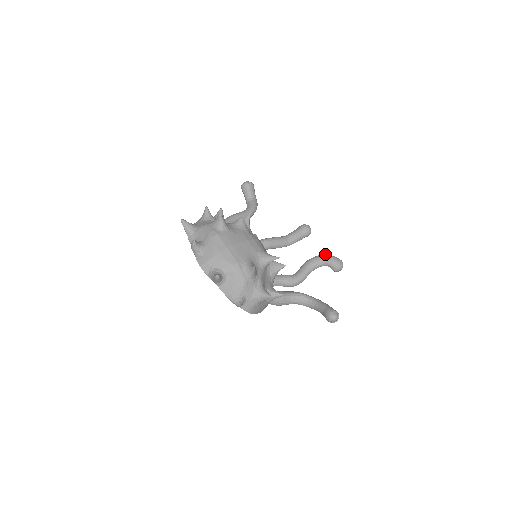
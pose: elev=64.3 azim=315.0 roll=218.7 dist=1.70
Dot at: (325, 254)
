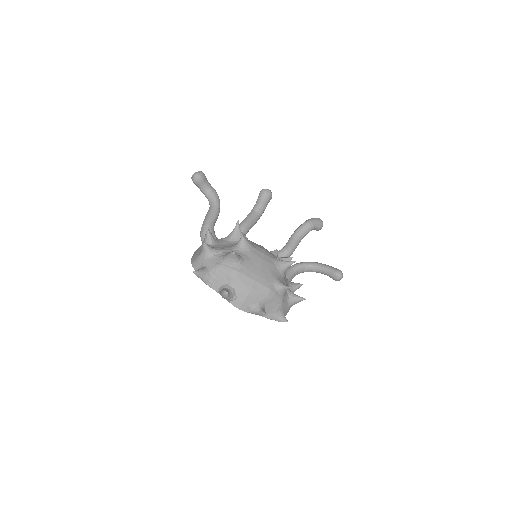
Dot at: (308, 221)
